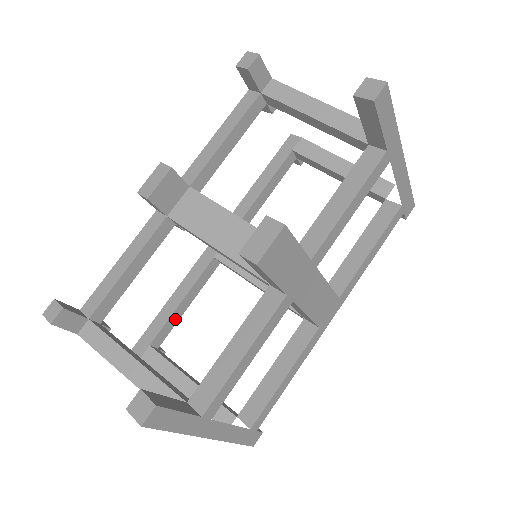
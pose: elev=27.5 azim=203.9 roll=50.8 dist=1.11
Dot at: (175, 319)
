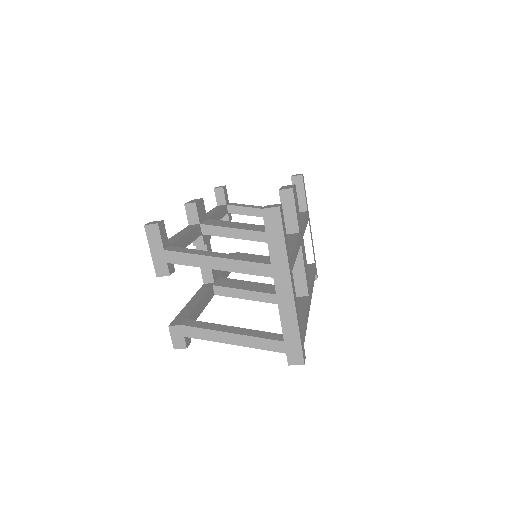
Dot at: (197, 313)
